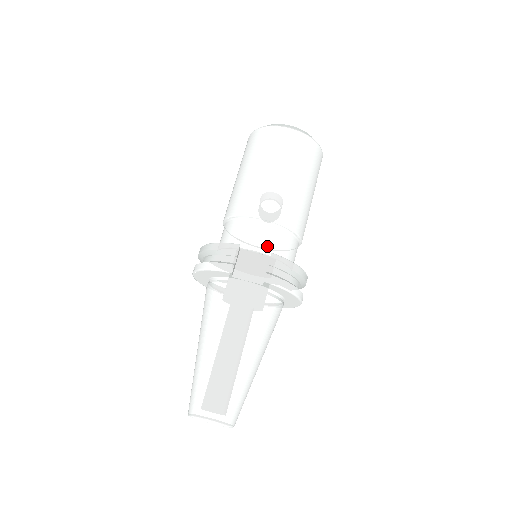
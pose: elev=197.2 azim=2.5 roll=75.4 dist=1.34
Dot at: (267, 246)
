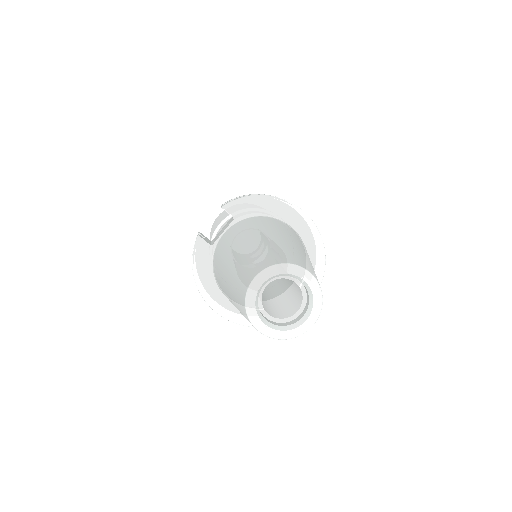
Dot at: occluded
